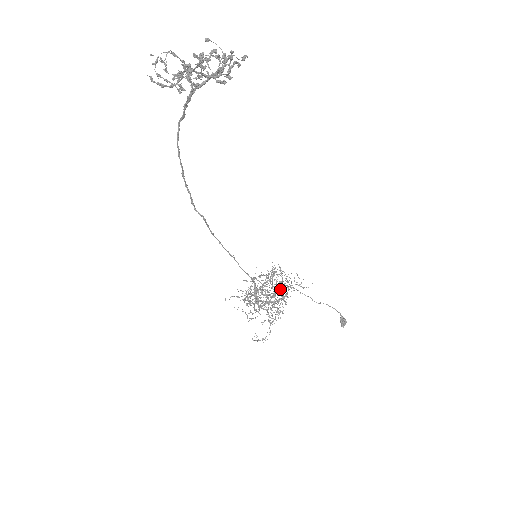
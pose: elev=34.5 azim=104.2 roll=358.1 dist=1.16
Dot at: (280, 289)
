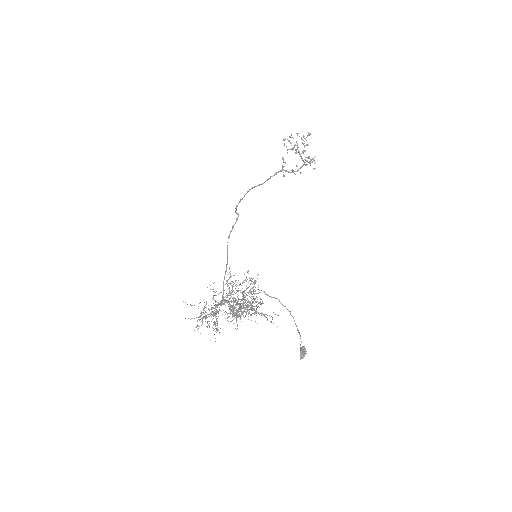
Dot at: occluded
